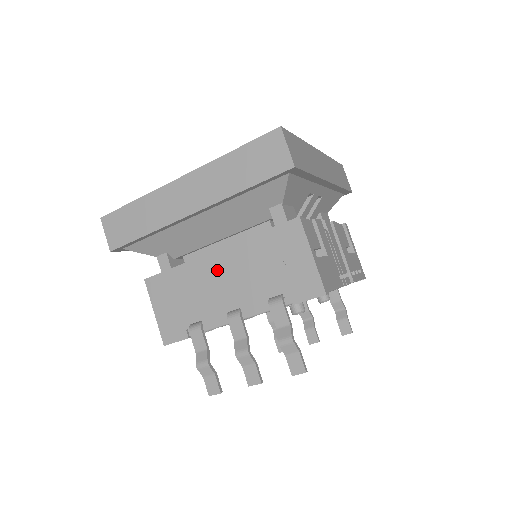
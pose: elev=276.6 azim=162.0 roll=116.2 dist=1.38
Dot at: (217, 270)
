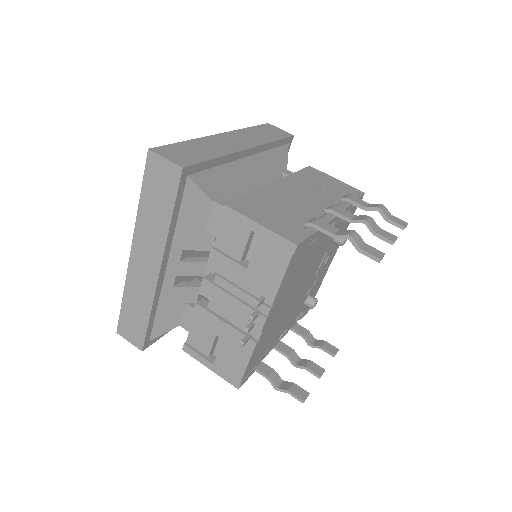
Dot at: (287, 191)
